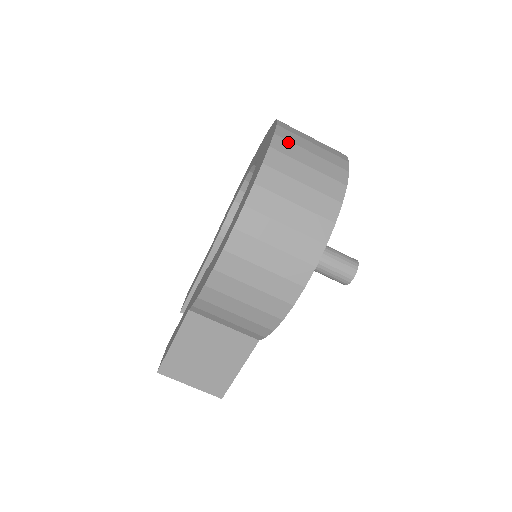
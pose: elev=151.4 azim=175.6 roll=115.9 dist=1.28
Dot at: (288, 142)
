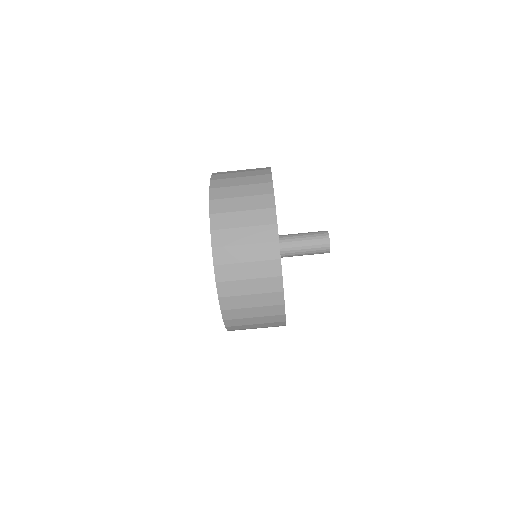
Dot at: (224, 249)
